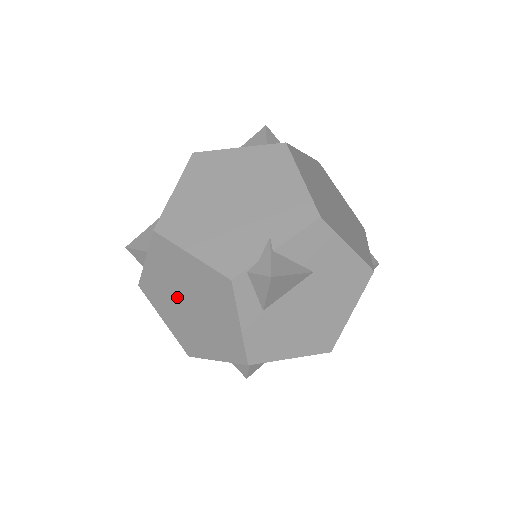
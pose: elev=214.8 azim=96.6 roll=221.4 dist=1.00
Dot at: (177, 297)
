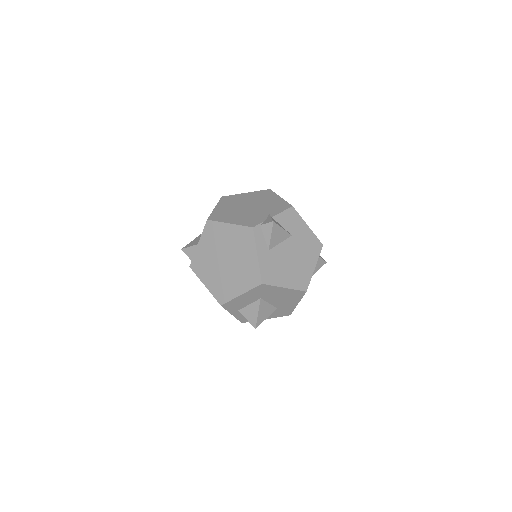
Dot at: (217, 259)
